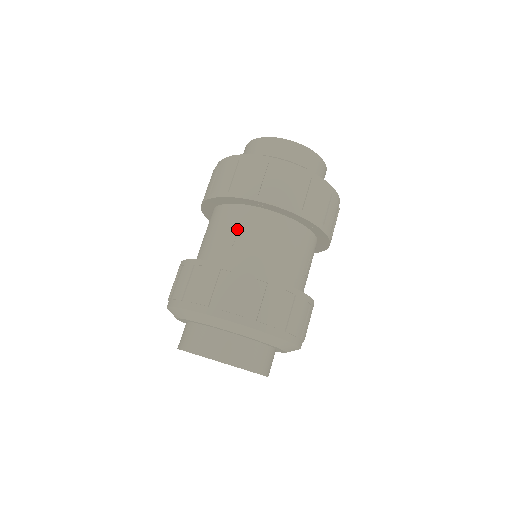
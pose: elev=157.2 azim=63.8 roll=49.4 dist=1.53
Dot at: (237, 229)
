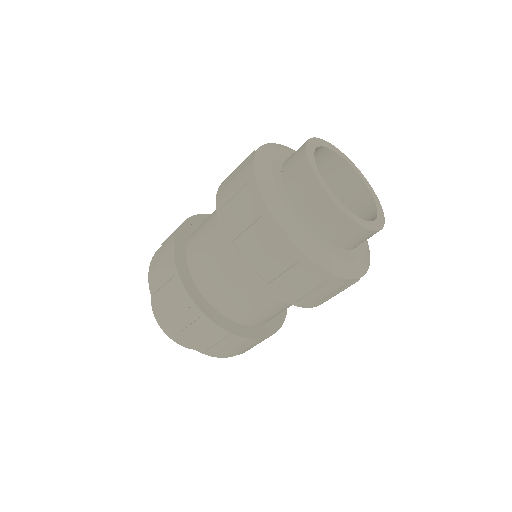
Dot at: (213, 247)
